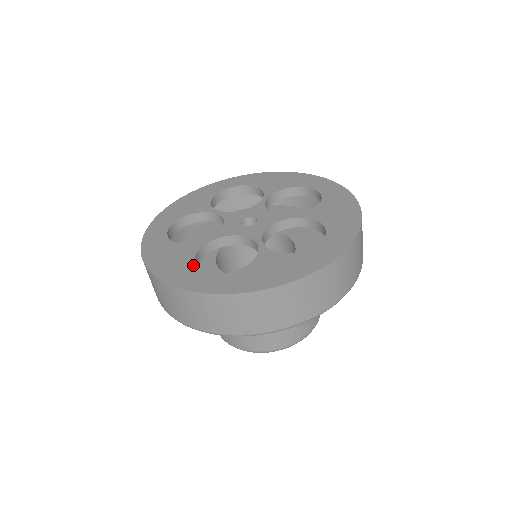
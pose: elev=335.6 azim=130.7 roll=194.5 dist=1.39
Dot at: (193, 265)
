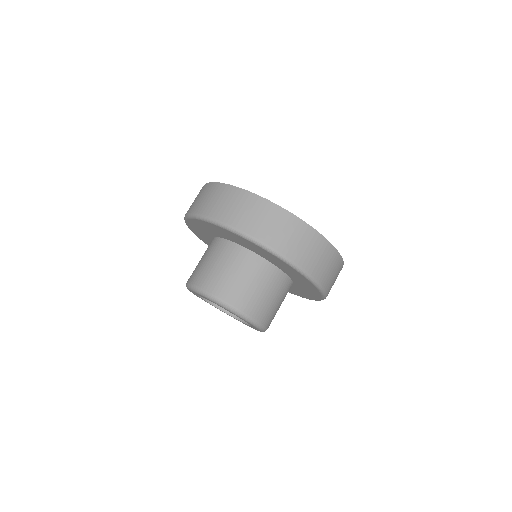
Dot at: occluded
